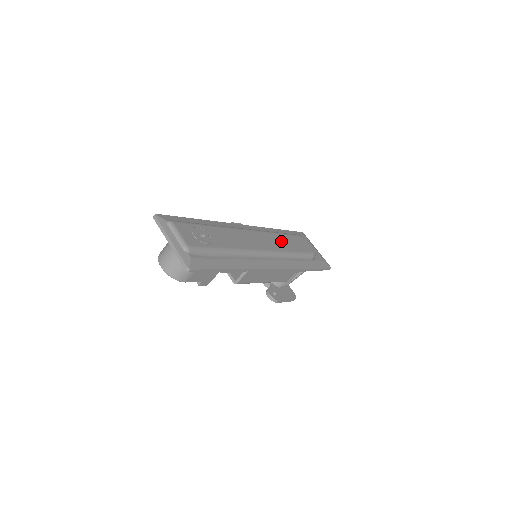
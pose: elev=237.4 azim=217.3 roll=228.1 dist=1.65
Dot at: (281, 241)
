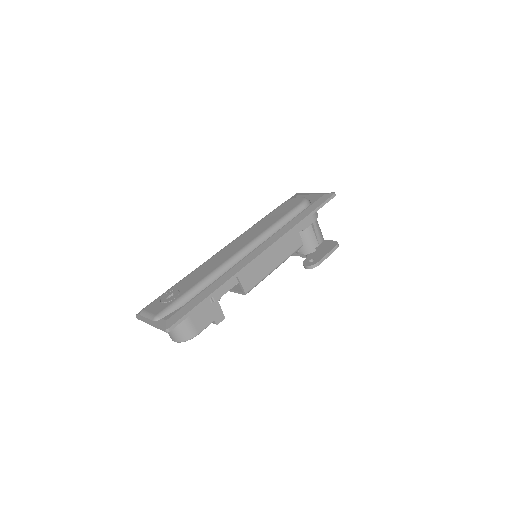
Dot at: (260, 226)
